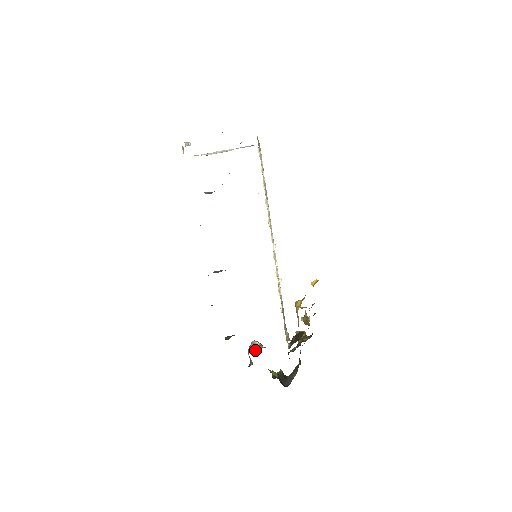
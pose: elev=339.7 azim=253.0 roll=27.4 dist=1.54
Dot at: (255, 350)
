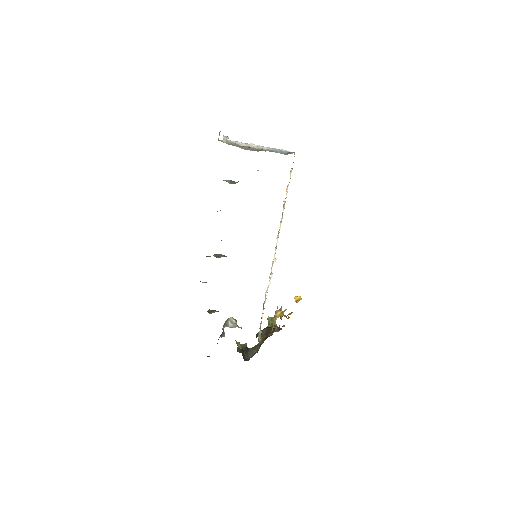
Dot at: (230, 327)
